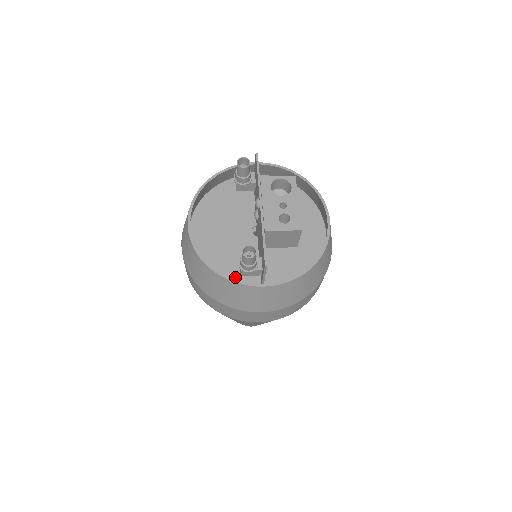
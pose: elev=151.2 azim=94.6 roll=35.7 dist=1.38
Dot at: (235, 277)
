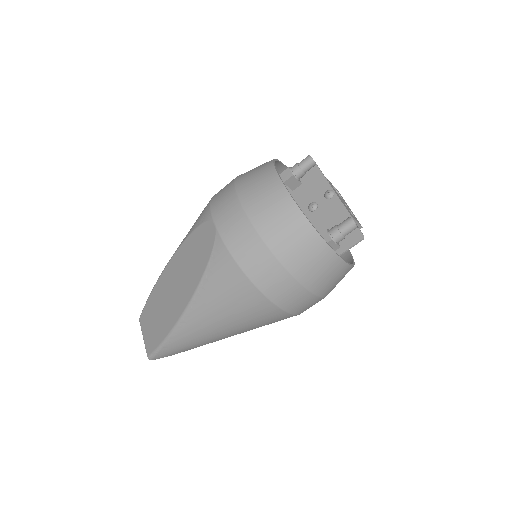
Dot at: occluded
